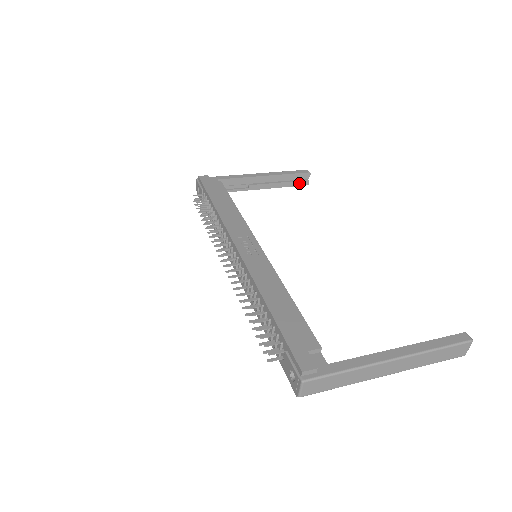
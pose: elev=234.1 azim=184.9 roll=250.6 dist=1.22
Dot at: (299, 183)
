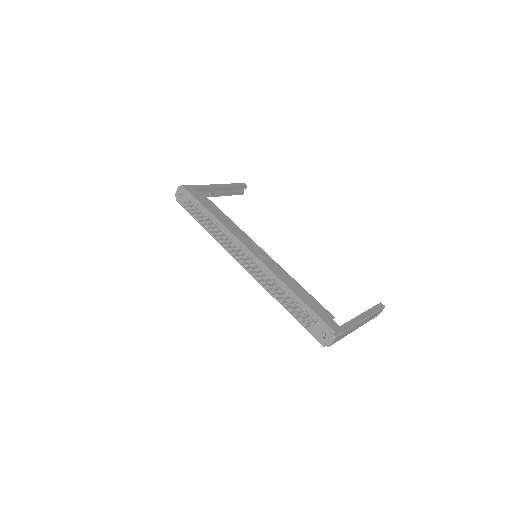
Dot at: (238, 193)
